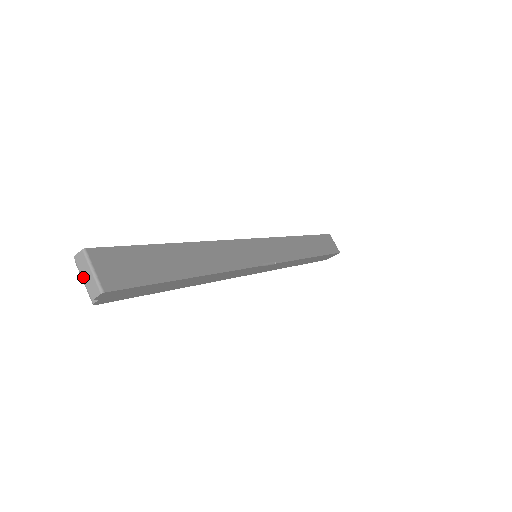
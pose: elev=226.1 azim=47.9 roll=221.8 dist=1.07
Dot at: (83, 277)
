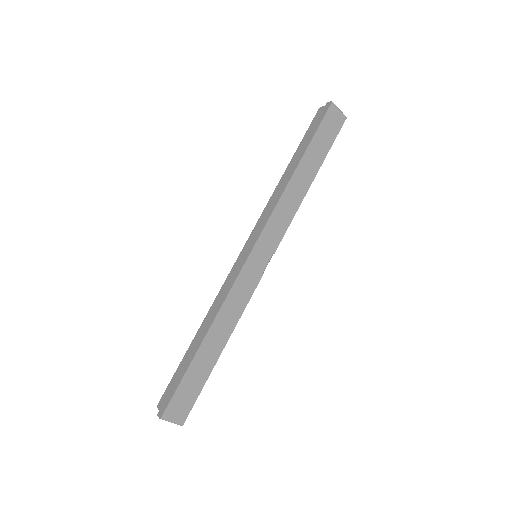
Dot at: occluded
